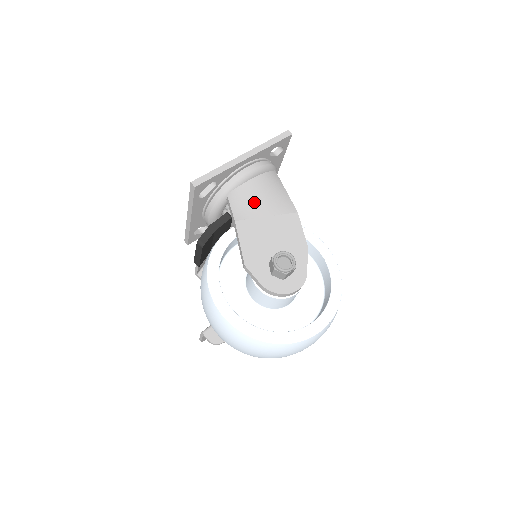
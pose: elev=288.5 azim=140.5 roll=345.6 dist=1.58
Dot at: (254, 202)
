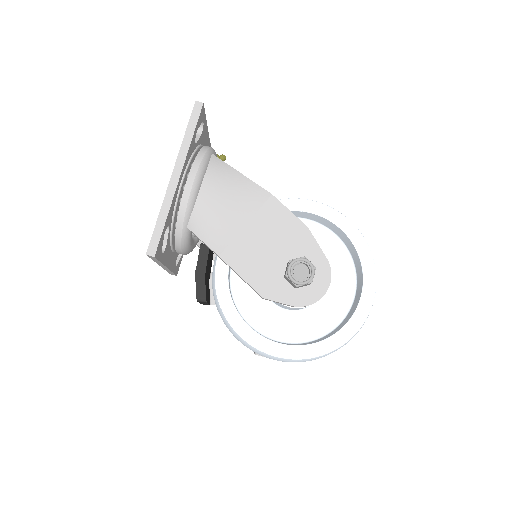
Dot at: (221, 218)
